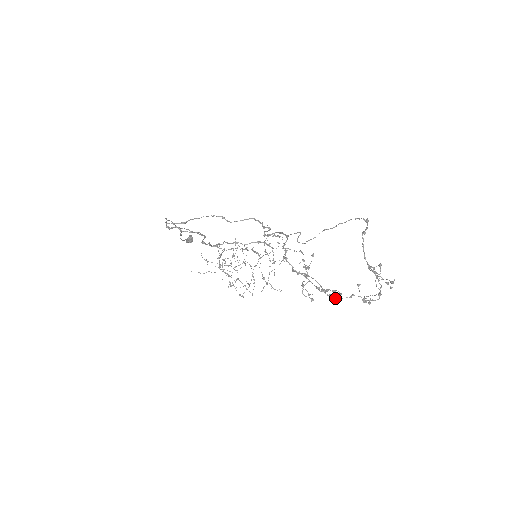
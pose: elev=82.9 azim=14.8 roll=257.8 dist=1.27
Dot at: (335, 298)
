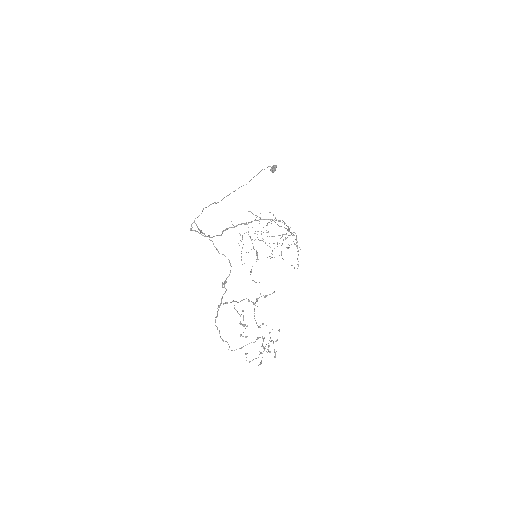
Dot at: (258, 326)
